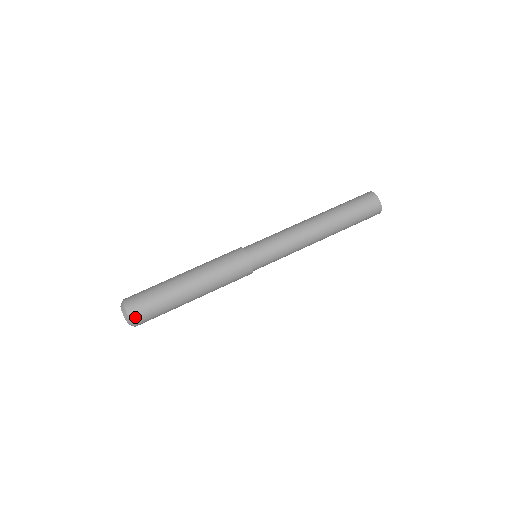
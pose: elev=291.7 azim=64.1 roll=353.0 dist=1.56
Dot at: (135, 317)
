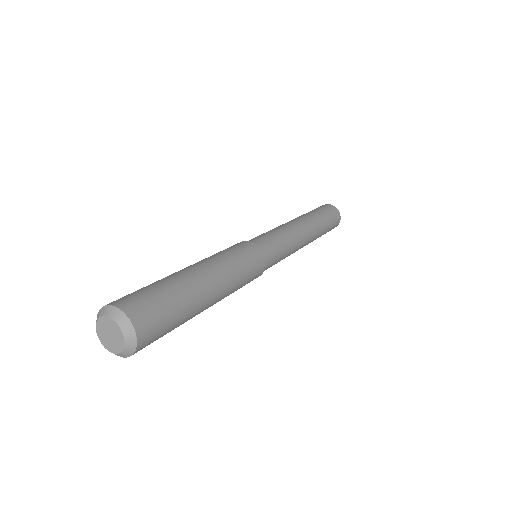
Dot at: (143, 327)
